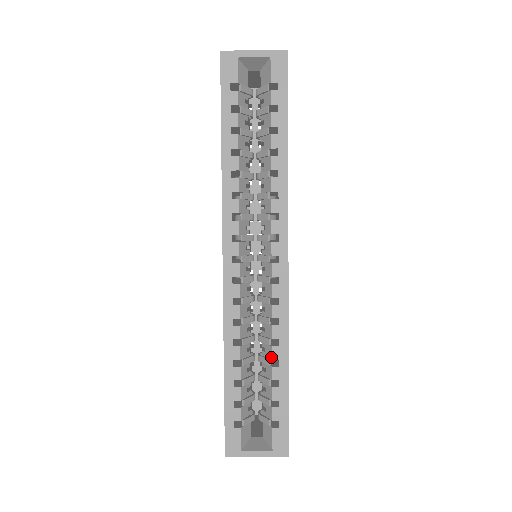
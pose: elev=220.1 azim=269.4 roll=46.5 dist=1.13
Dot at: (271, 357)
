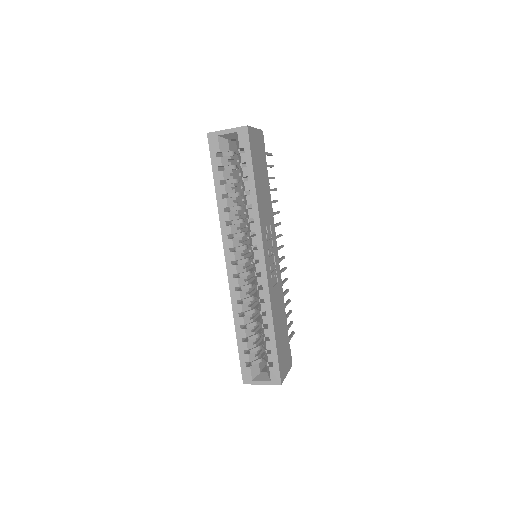
Dot at: (263, 323)
